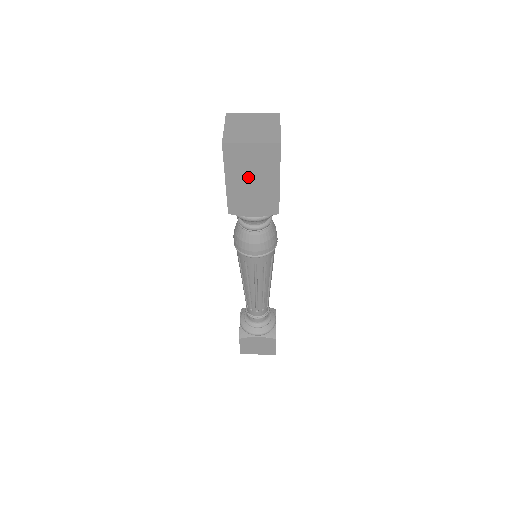
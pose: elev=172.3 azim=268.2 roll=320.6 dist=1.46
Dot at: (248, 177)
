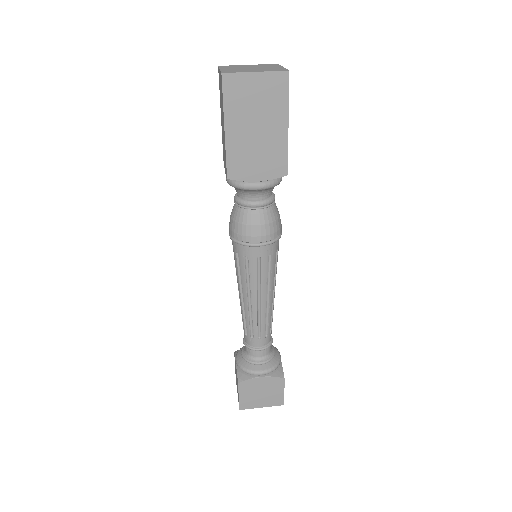
Dot at: (251, 122)
